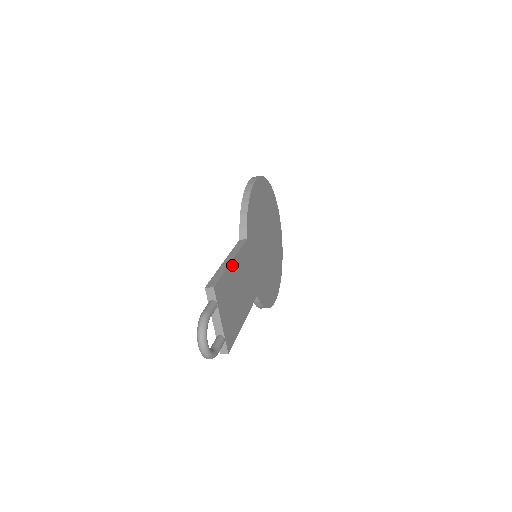
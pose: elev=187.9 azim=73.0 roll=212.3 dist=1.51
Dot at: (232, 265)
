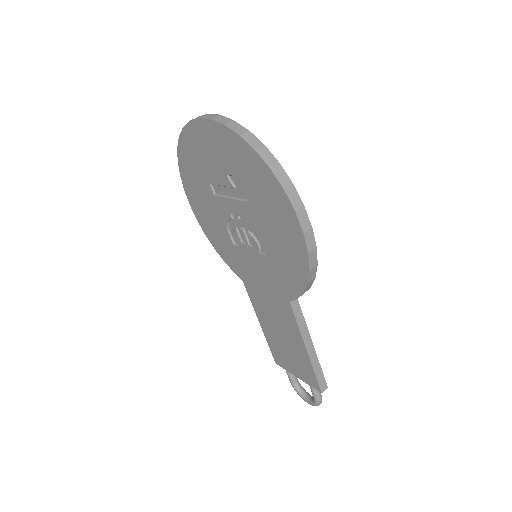
Dot at: (311, 345)
